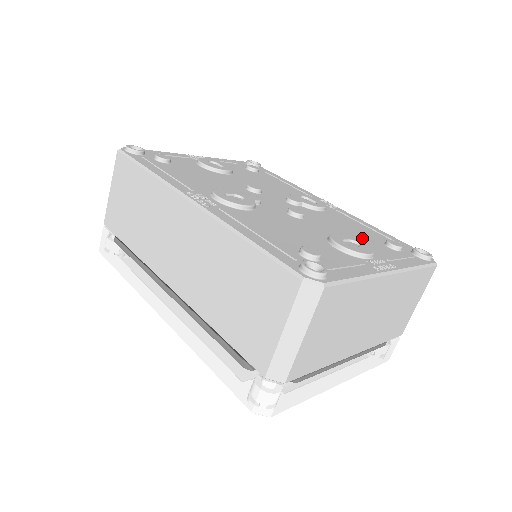
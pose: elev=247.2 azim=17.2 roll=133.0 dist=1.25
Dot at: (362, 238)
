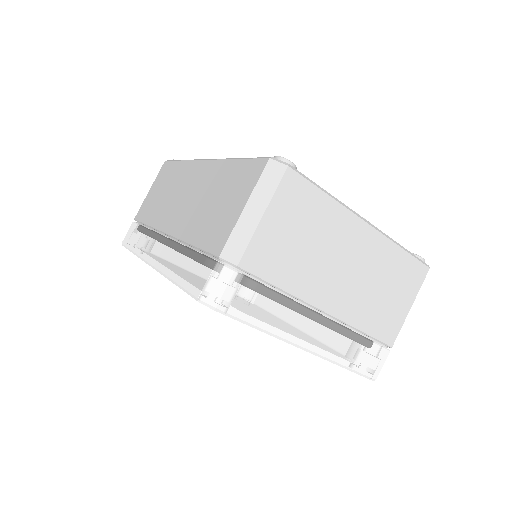
Dot at: occluded
